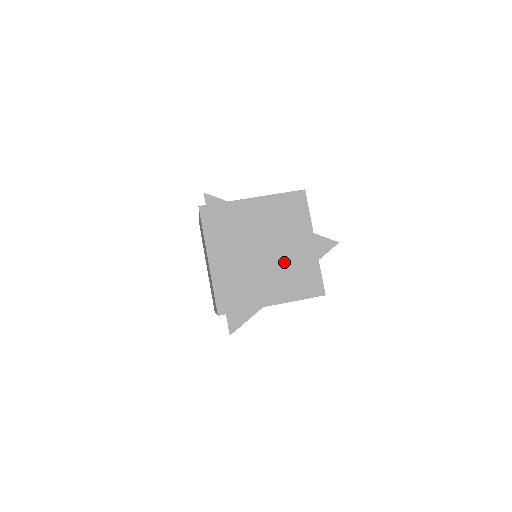
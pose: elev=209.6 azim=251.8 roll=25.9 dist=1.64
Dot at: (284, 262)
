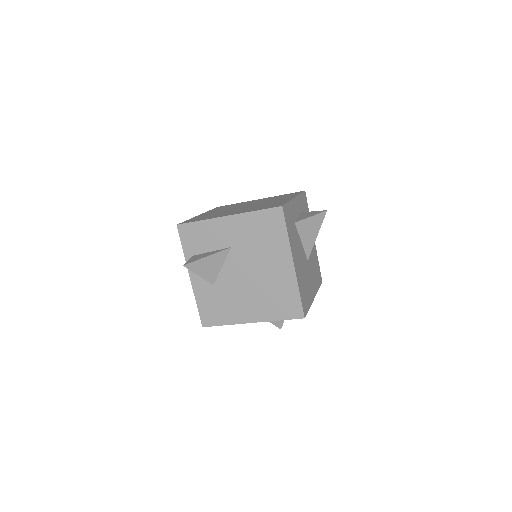
Dot at: occluded
